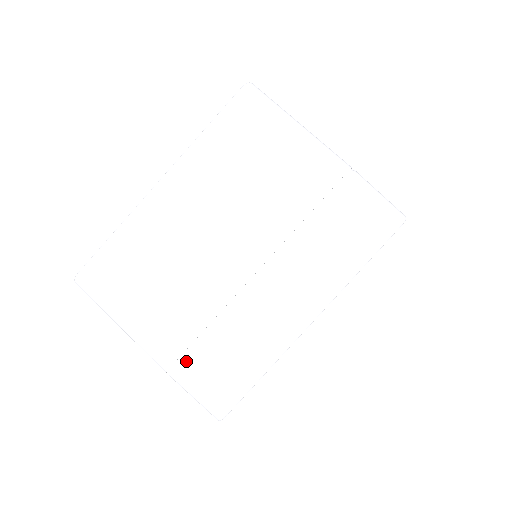
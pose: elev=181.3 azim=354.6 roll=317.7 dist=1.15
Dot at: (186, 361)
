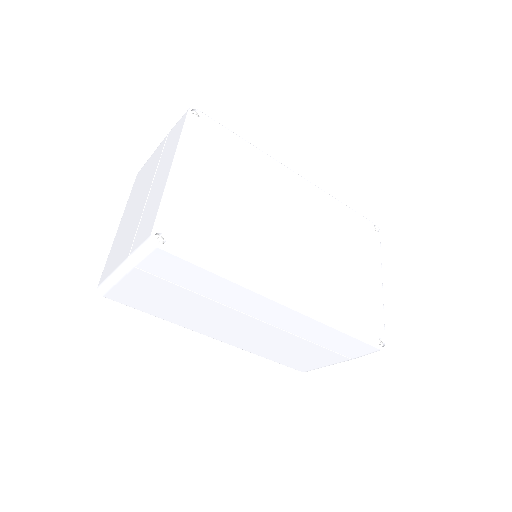
Dot at: (133, 246)
